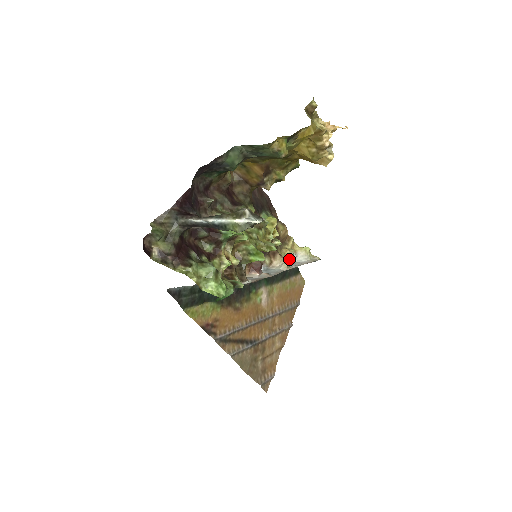
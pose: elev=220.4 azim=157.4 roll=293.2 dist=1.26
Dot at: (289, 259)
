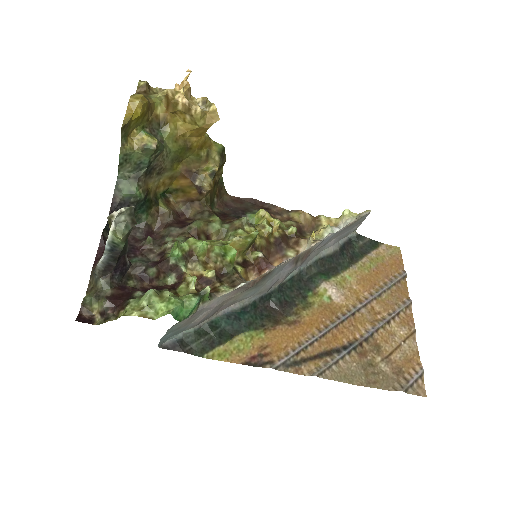
Dot at: (311, 234)
